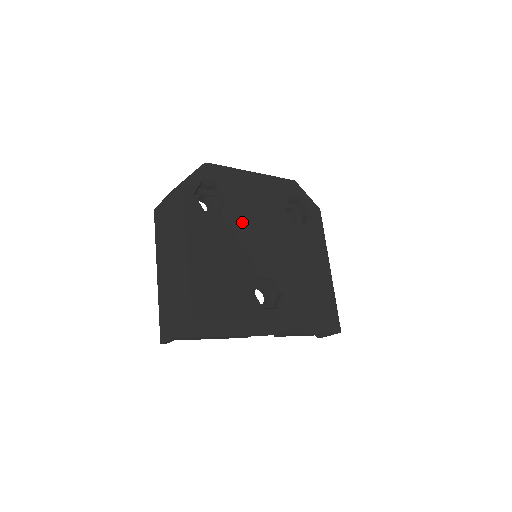
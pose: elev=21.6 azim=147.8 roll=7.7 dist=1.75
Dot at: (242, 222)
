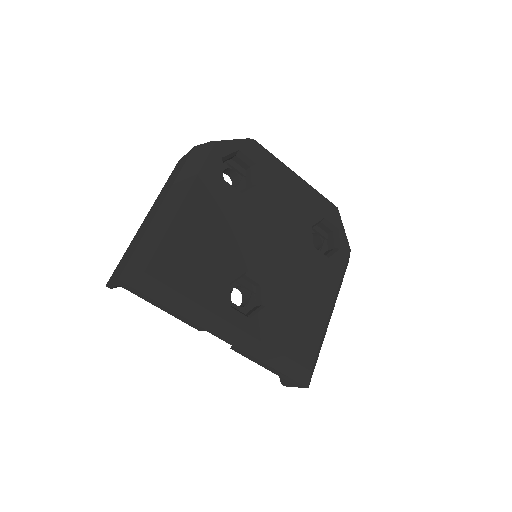
Dot at: (258, 211)
